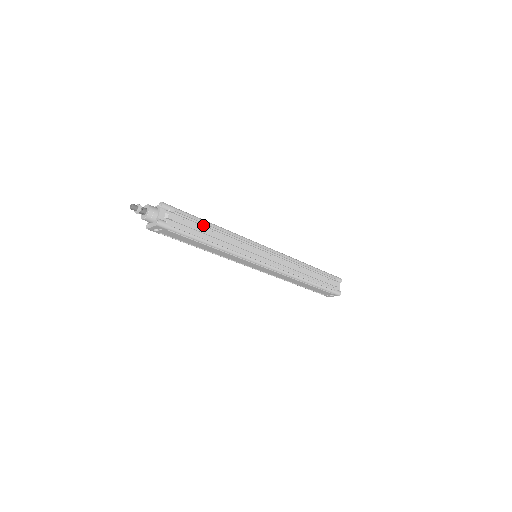
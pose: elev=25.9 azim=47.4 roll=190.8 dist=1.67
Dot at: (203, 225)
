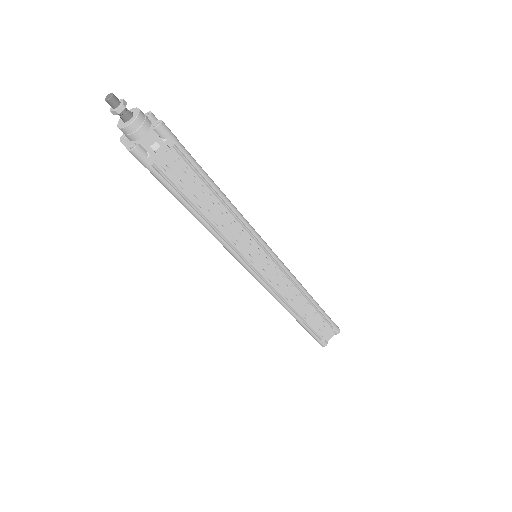
Dot at: (205, 188)
